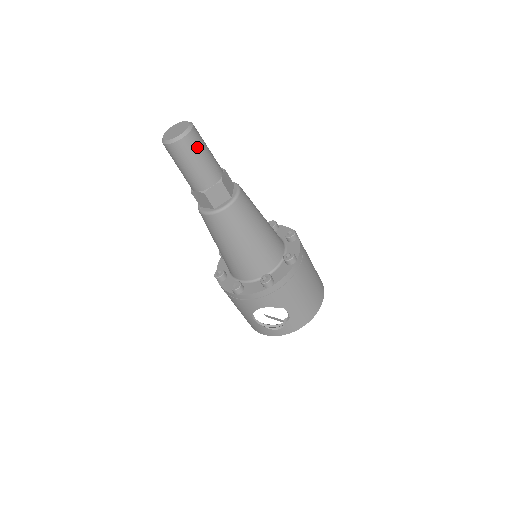
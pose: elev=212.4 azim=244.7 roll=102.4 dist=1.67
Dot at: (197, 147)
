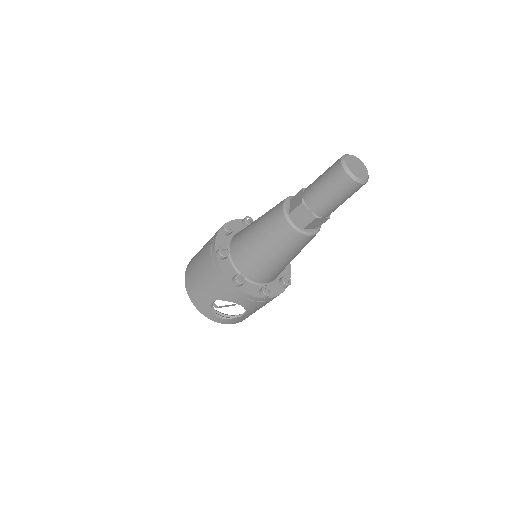
Dot at: occluded
